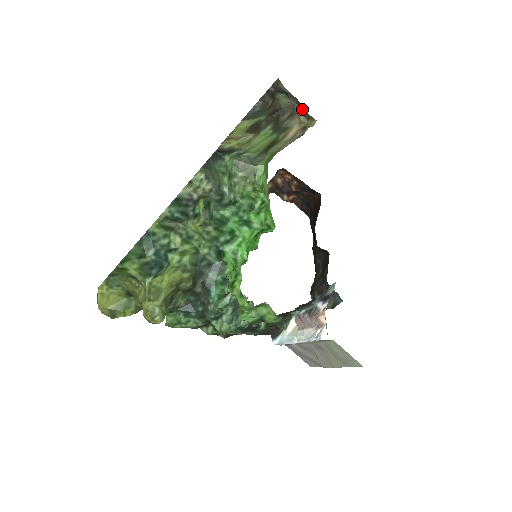
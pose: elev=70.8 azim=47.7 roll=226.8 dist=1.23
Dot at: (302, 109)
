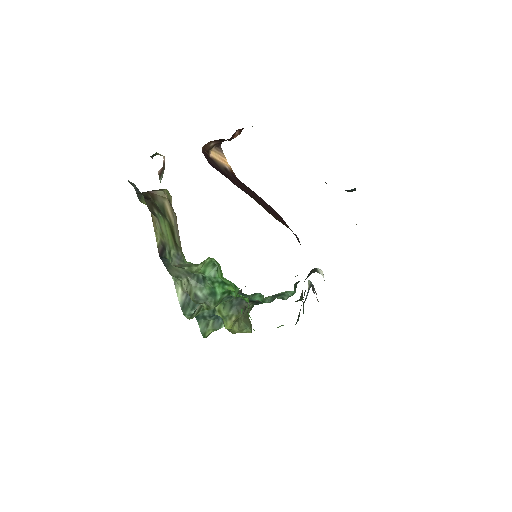
Dot at: occluded
